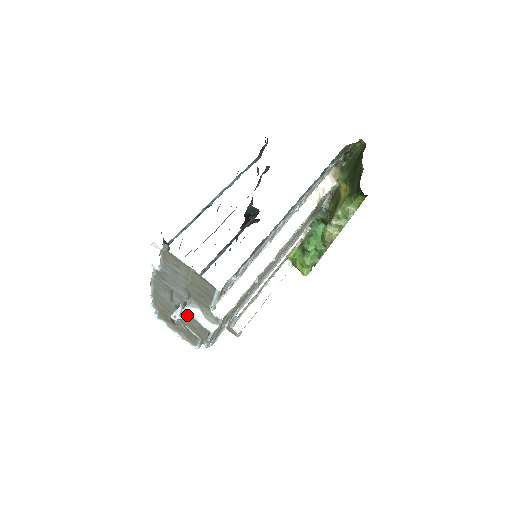
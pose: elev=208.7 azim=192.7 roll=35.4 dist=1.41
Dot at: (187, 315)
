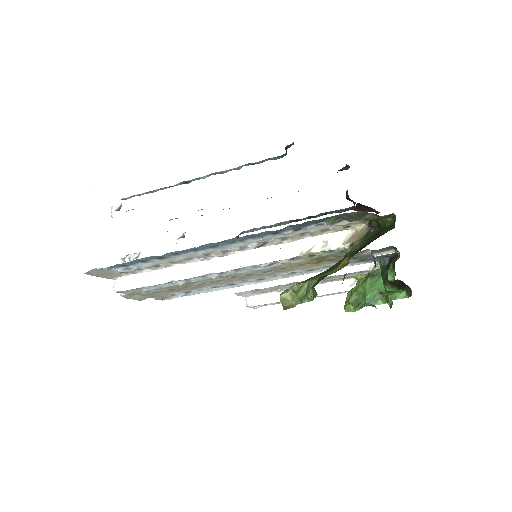
Dot at: occluded
